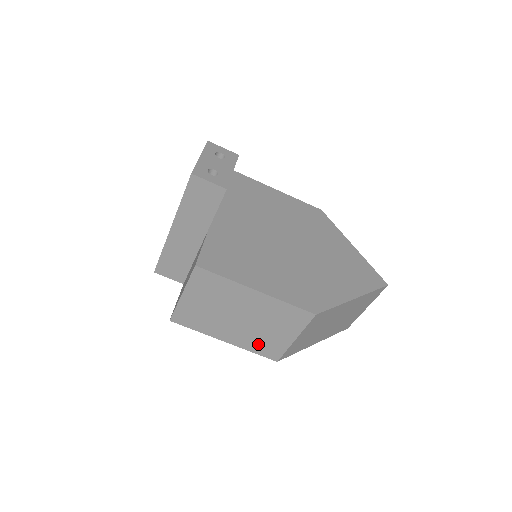
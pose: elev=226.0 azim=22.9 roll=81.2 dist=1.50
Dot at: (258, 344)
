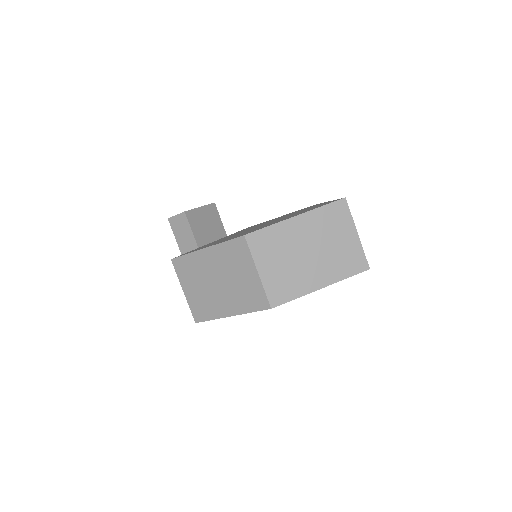
Dot at: (246, 300)
